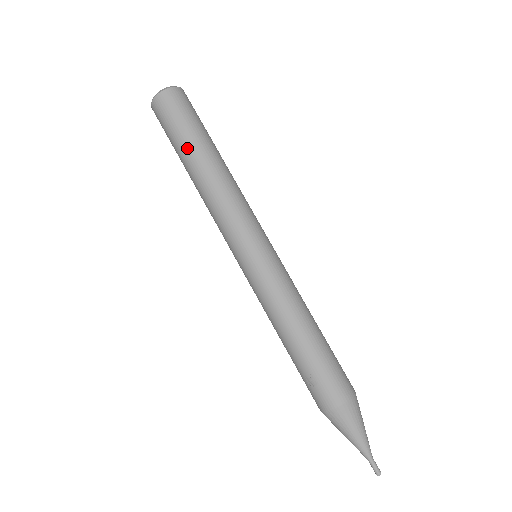
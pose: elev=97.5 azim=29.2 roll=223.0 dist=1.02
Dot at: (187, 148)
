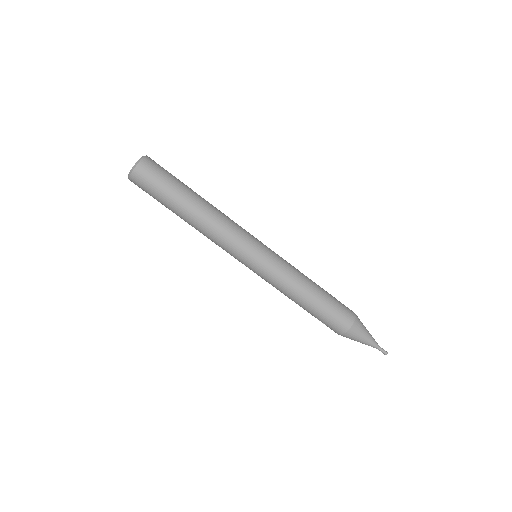
Dot at: (171, 210)
